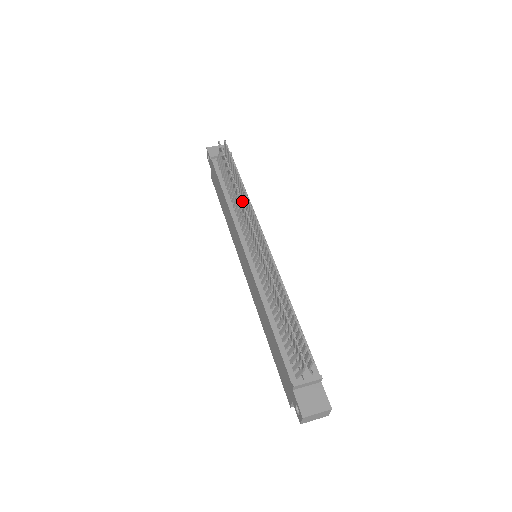
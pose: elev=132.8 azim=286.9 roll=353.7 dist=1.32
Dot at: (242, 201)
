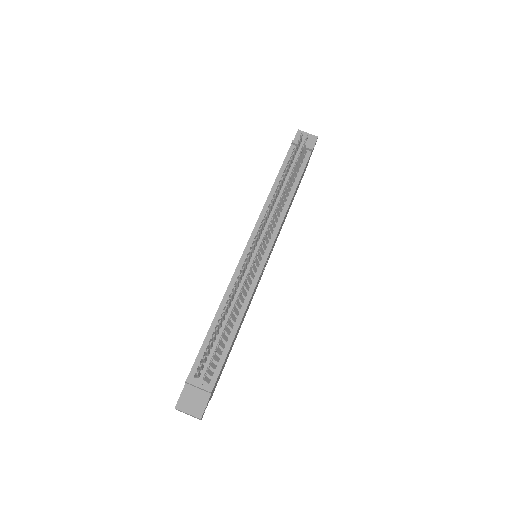
Dot at: (271, 204)
